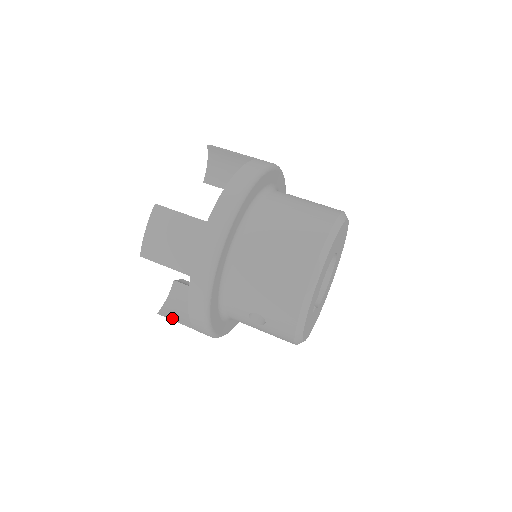
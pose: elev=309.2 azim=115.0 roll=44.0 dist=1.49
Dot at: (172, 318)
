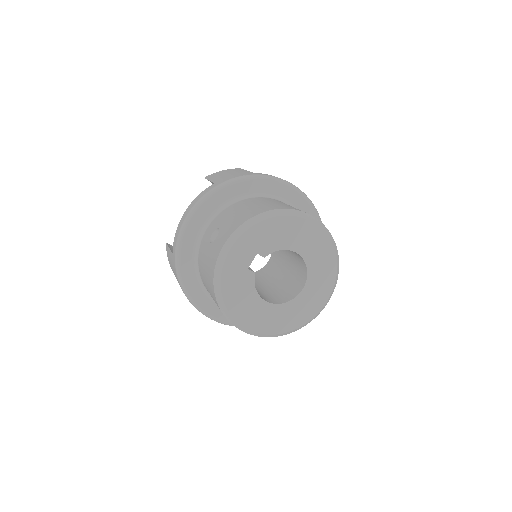
Dot at: (170, 246)
